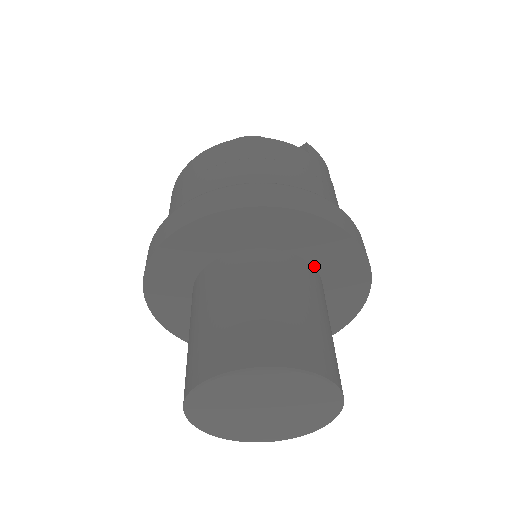
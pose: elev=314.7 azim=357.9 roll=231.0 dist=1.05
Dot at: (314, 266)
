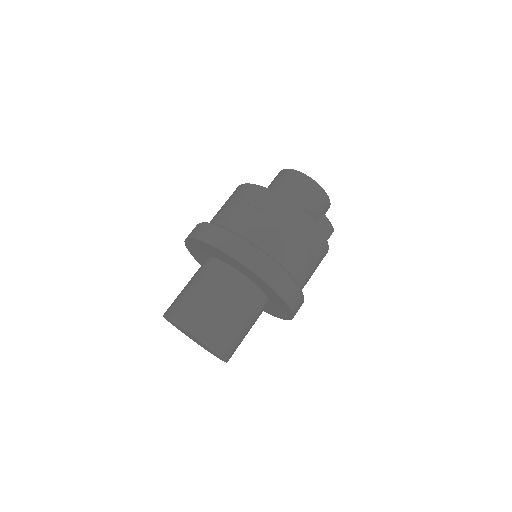
Dot at: (264, 292)
